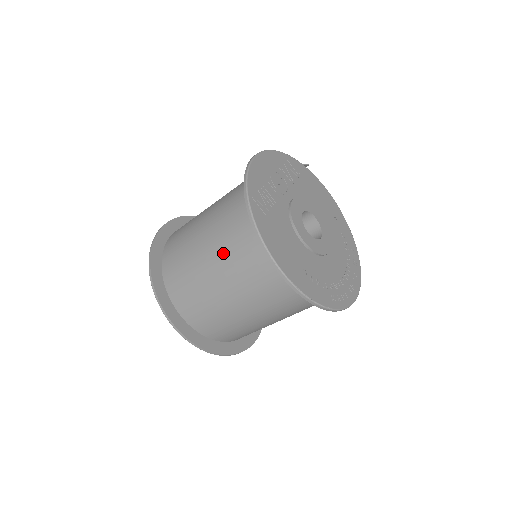
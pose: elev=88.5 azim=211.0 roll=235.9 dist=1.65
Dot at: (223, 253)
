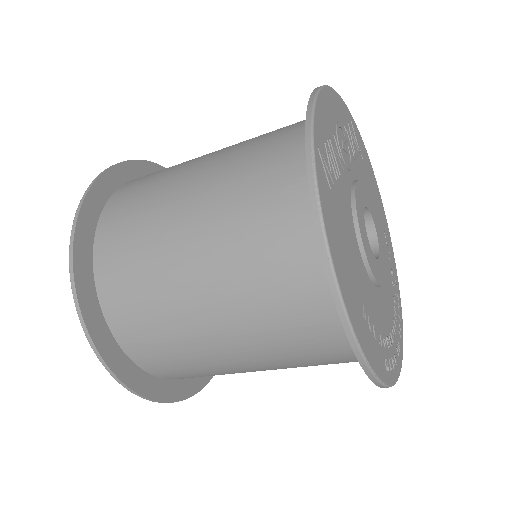
Dot at: (224, 236)
